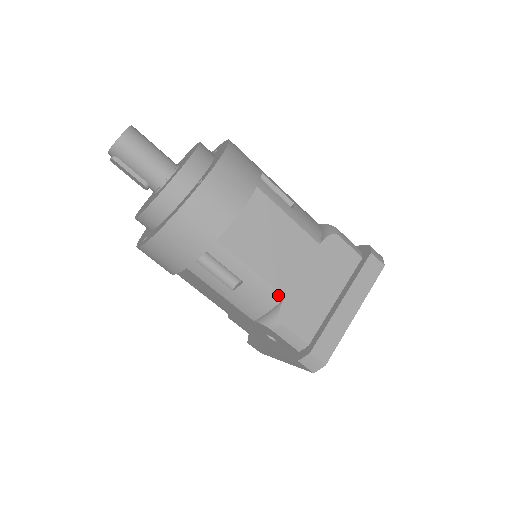
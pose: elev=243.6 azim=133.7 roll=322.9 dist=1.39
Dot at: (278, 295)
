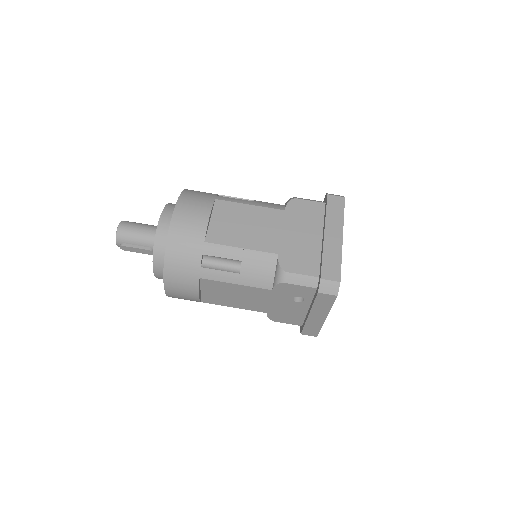
Dot at: (272, 255)
